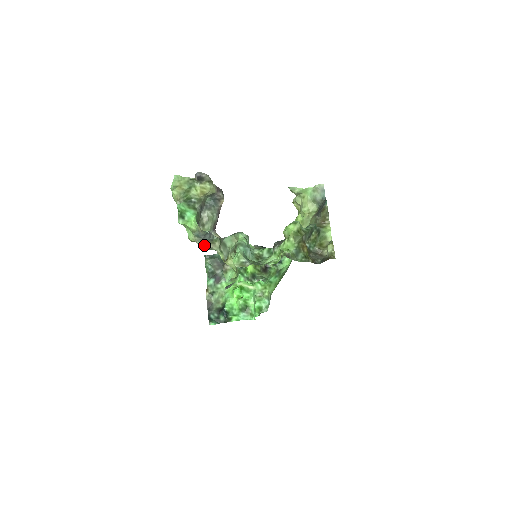
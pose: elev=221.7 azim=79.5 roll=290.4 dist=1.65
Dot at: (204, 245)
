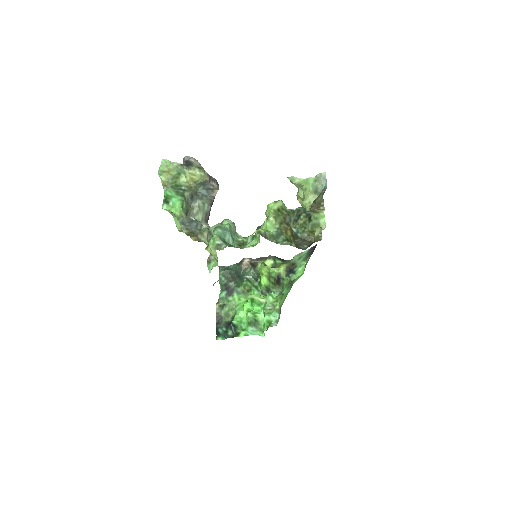
Dot at: (192, 235)
